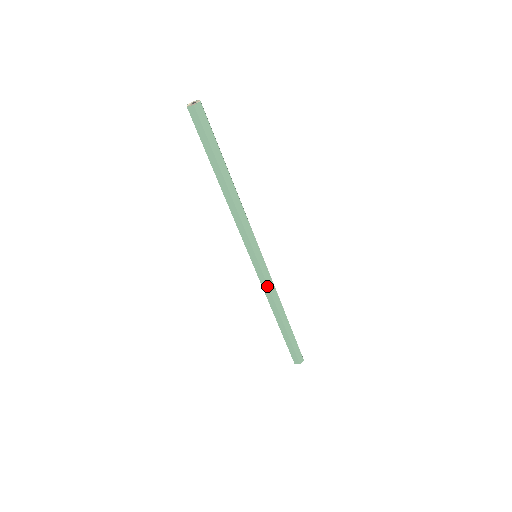
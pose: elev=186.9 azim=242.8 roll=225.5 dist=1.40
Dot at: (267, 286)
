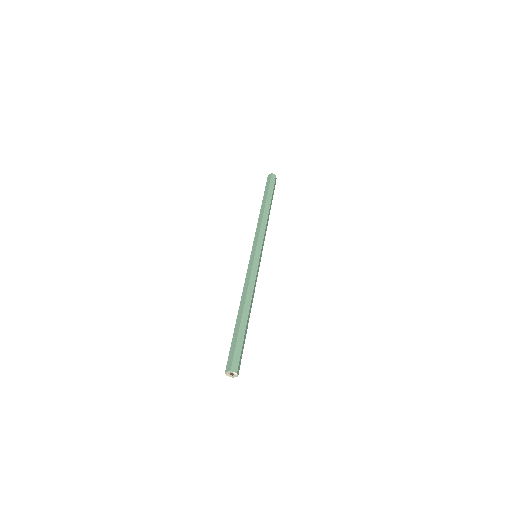
Dot at: (250, 274)
